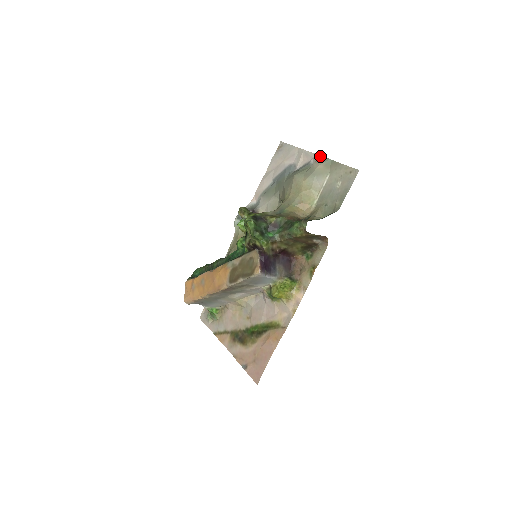
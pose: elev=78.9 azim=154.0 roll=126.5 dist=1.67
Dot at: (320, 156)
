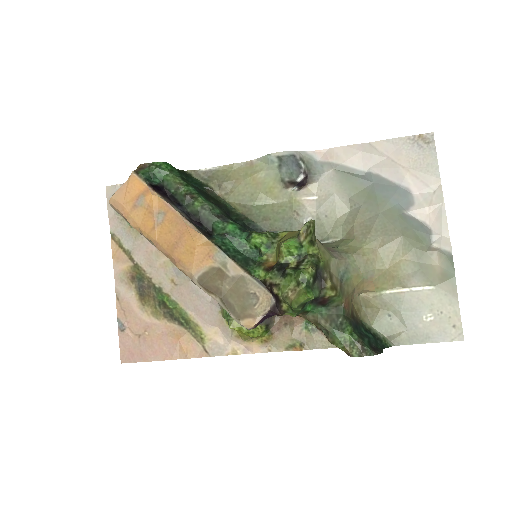
Dot at: (451, 251)
